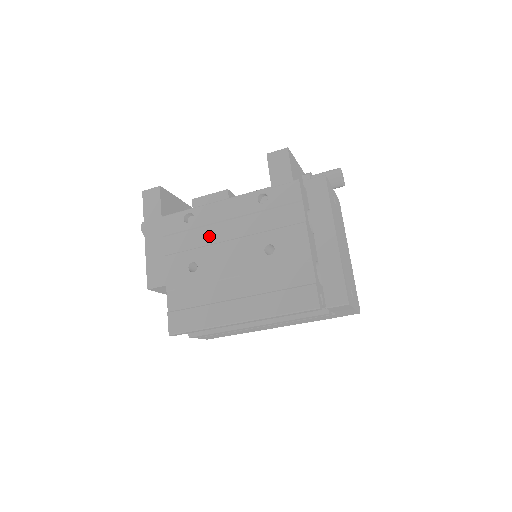
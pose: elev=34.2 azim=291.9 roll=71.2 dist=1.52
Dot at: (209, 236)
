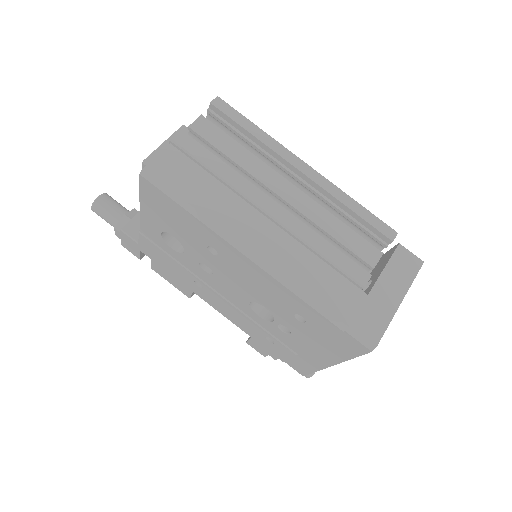
Dot at: occluded
